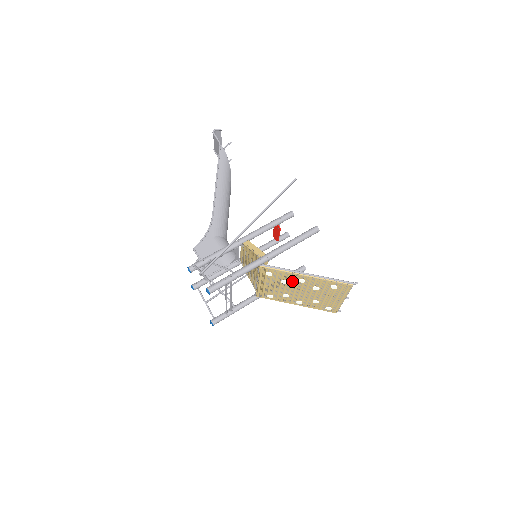
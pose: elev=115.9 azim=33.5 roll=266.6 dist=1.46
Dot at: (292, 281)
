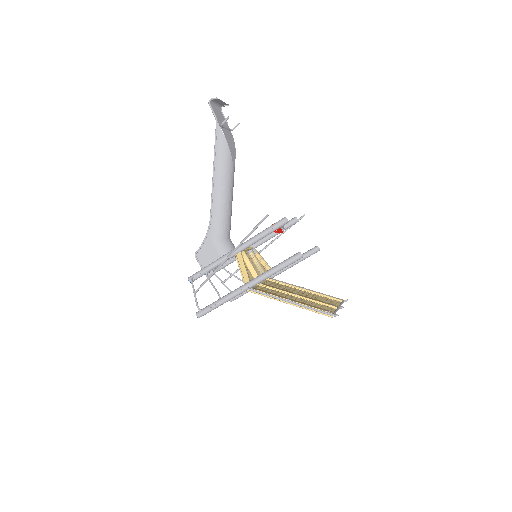
Dot at: occluded
